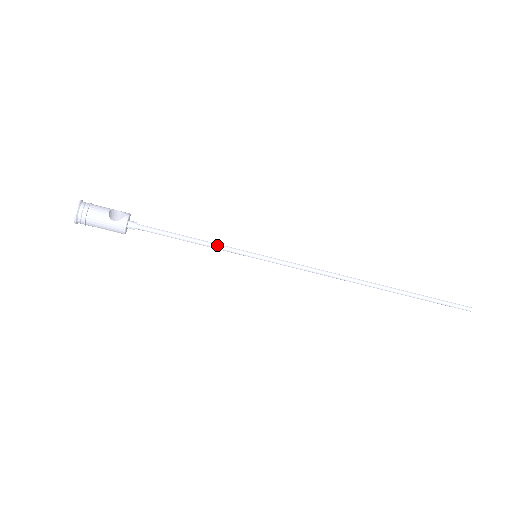
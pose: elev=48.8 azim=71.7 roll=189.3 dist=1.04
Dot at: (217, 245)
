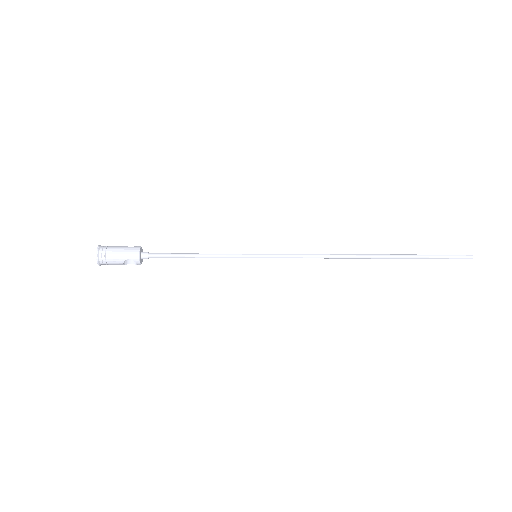
Dot at: occluded
